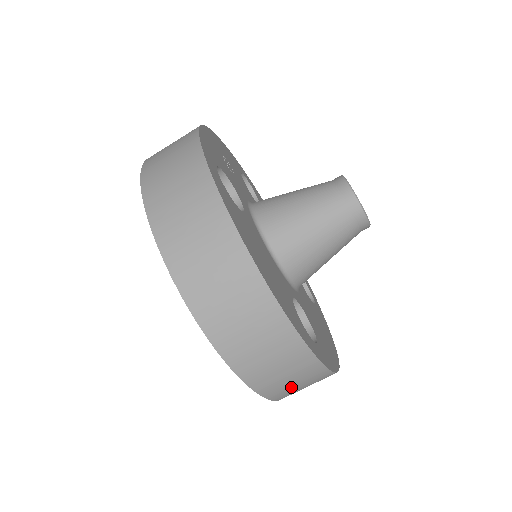
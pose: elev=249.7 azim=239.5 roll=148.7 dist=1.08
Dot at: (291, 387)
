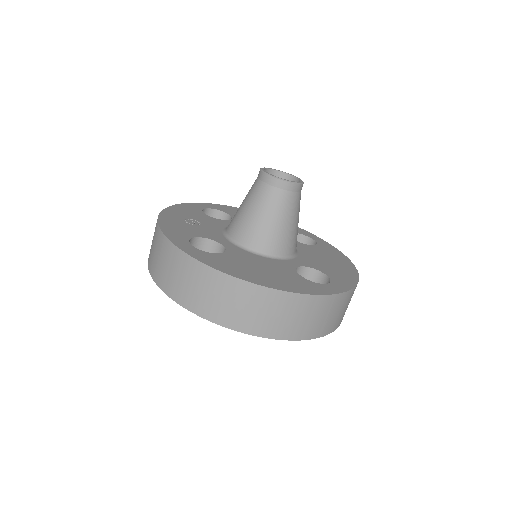
Dot at: (338, 317)
